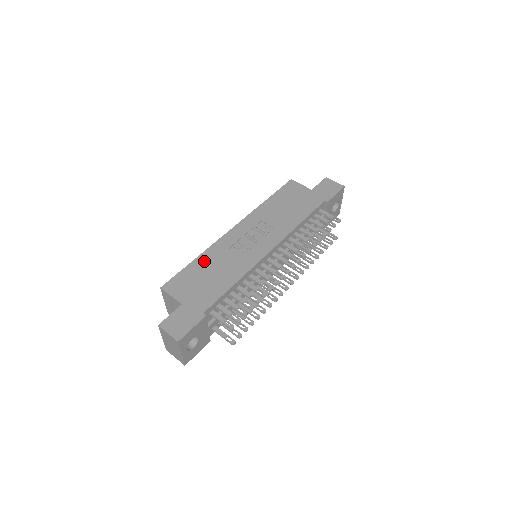
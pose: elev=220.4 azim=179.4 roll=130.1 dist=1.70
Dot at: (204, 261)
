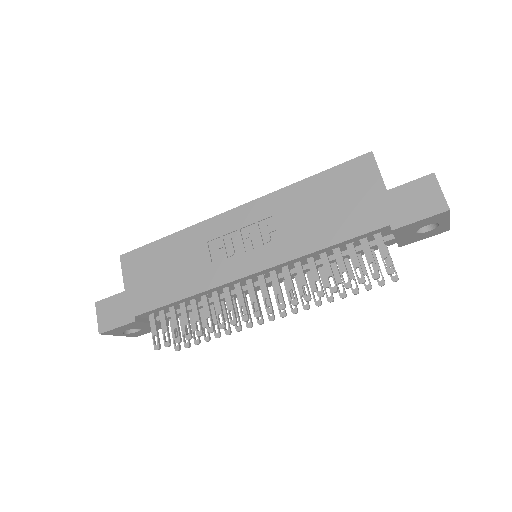
Dot at: (174, 245)
